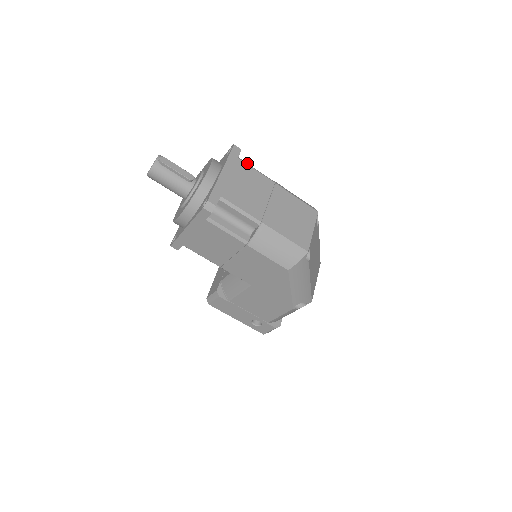
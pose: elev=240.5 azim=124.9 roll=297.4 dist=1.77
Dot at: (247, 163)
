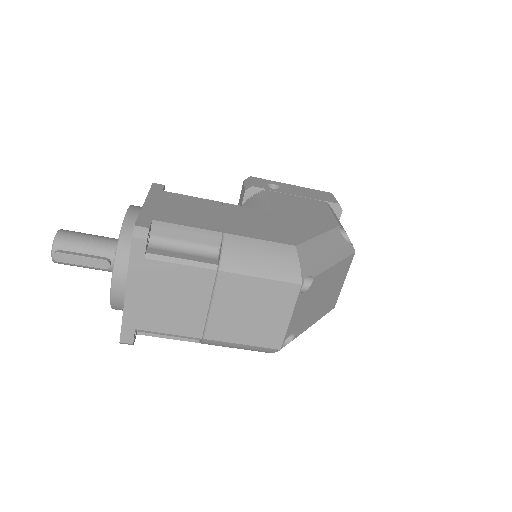
Dot at: (163, 255)
